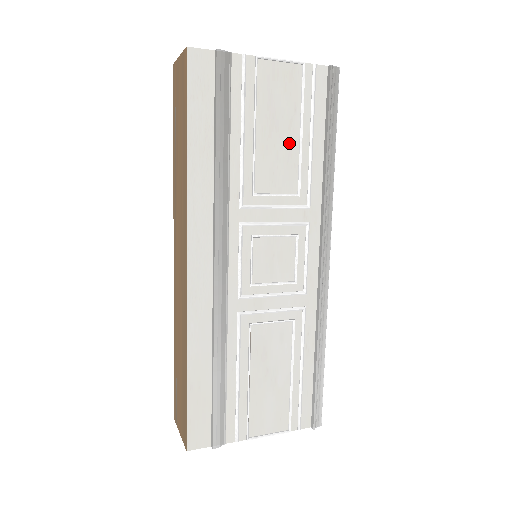
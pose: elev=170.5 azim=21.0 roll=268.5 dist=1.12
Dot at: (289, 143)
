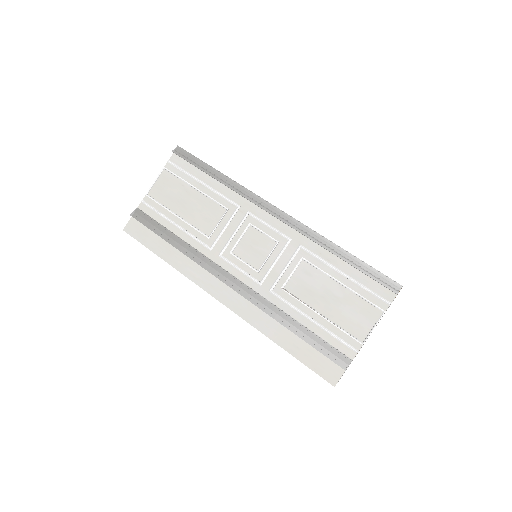
Dot at: (197, 199)
